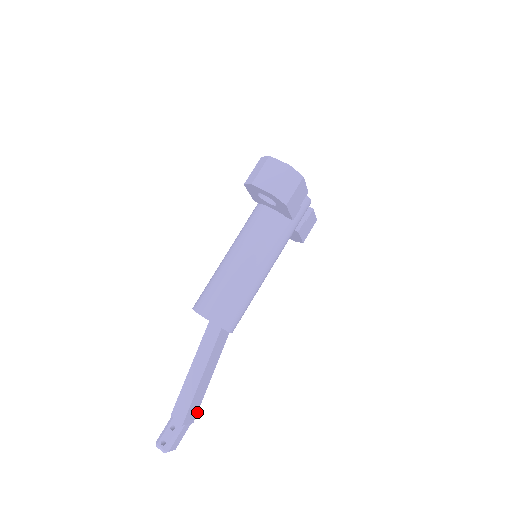
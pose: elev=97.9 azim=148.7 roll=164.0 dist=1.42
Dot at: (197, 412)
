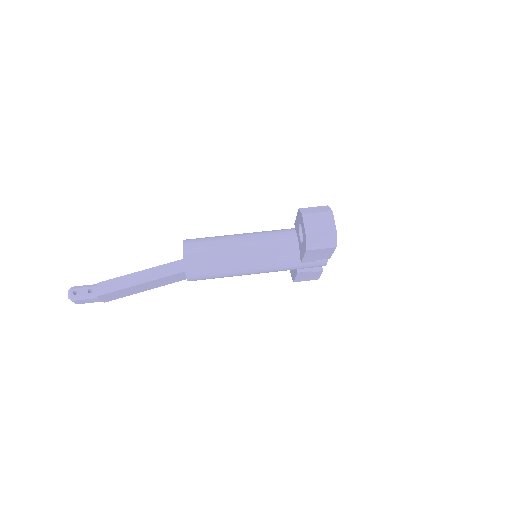
Dot at: (114, 299)
